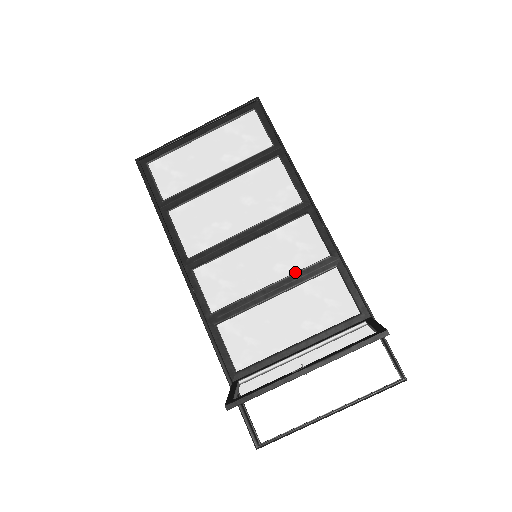
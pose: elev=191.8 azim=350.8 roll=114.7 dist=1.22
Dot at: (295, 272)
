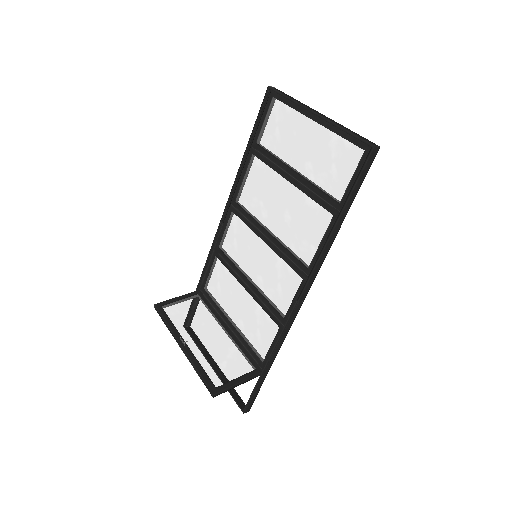
Dot at: (263, 295)
